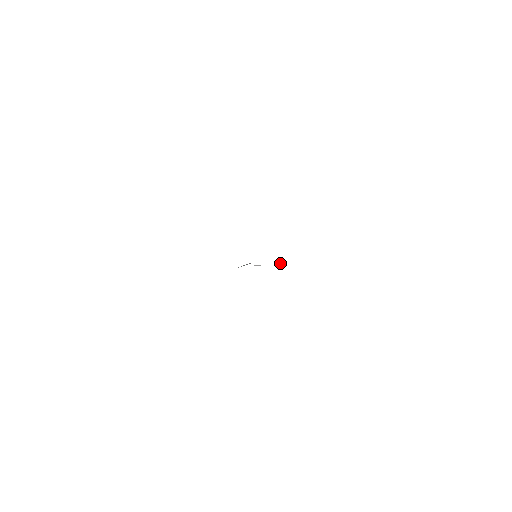
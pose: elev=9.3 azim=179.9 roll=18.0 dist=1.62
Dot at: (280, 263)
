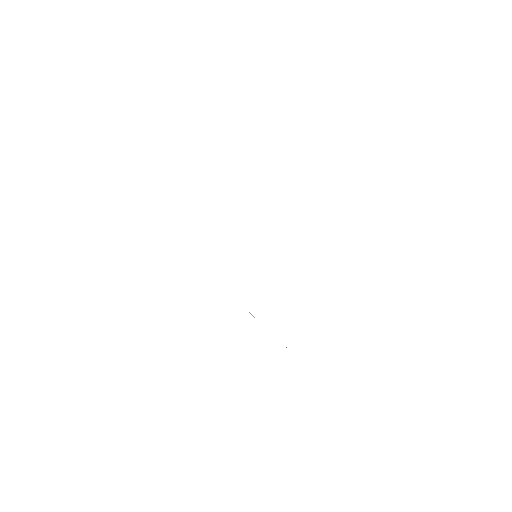
Dot at: occluded
